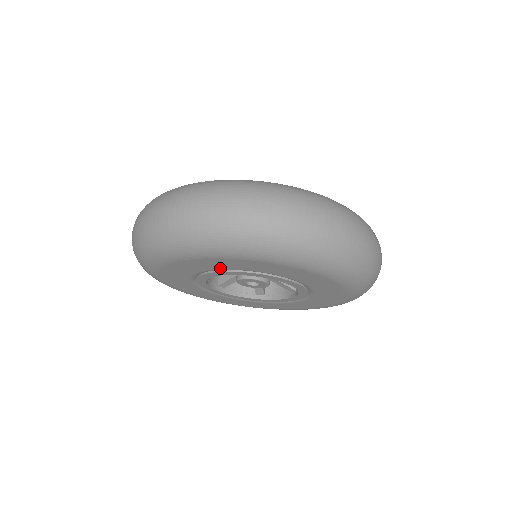
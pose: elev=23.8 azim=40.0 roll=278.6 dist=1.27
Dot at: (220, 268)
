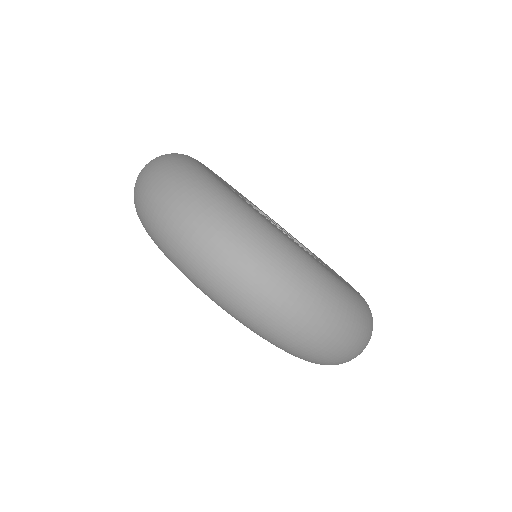
Dot at: occluded
